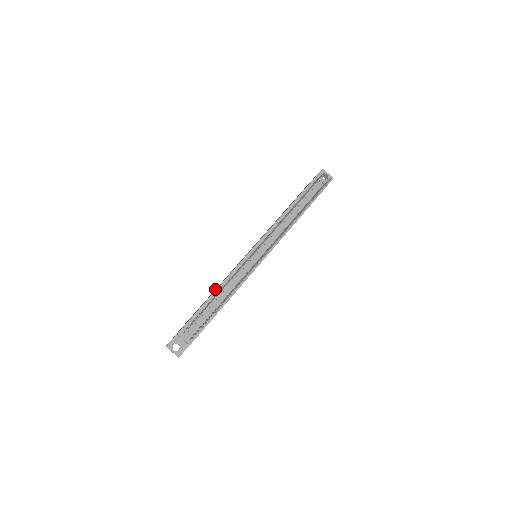
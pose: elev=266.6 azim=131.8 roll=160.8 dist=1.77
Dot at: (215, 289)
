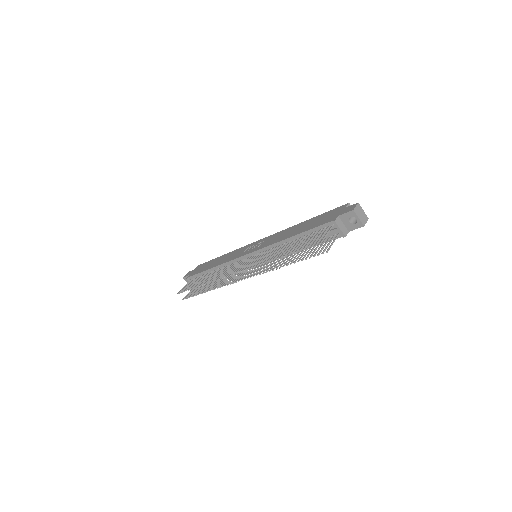
Dot at: (228, 253)
